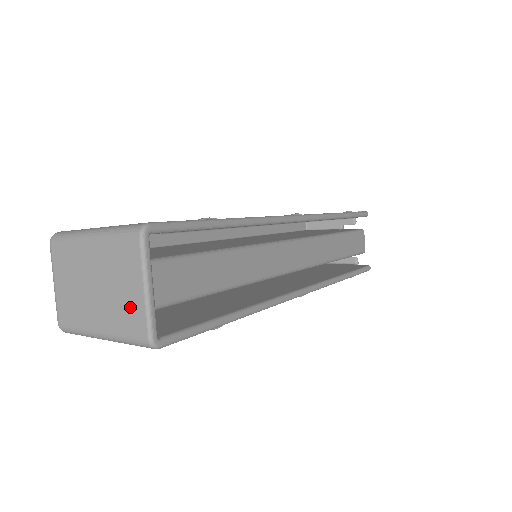
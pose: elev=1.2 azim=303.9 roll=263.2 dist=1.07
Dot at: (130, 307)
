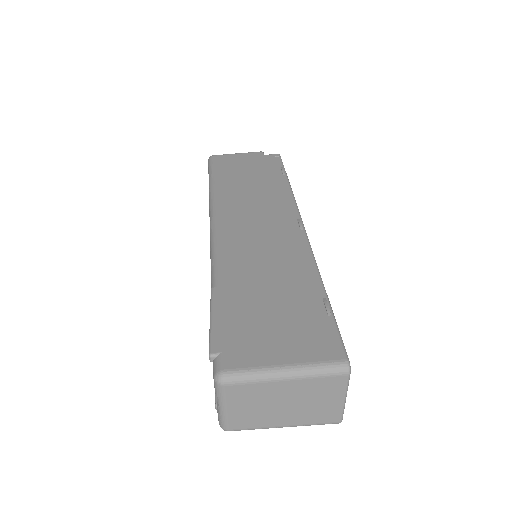
Dot at: (326, 410)
